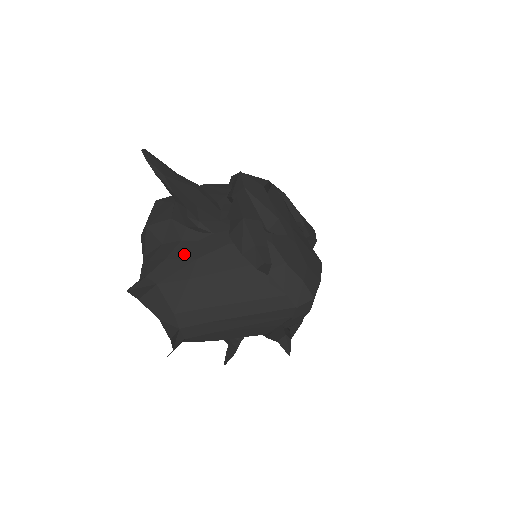
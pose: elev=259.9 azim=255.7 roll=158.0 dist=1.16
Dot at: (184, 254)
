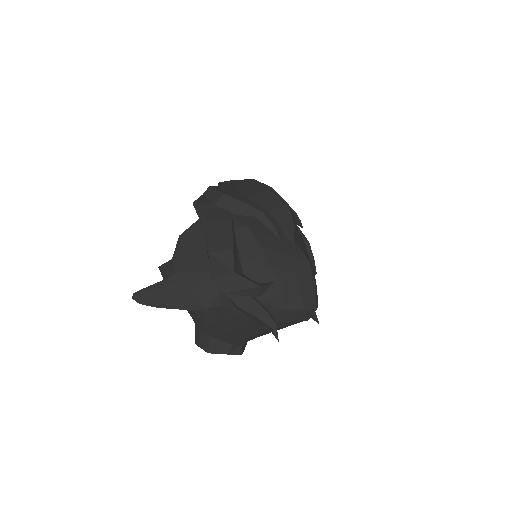
Dot at: (213, 320)
